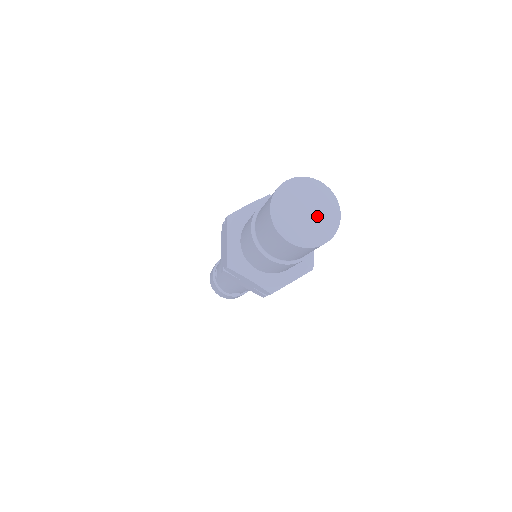
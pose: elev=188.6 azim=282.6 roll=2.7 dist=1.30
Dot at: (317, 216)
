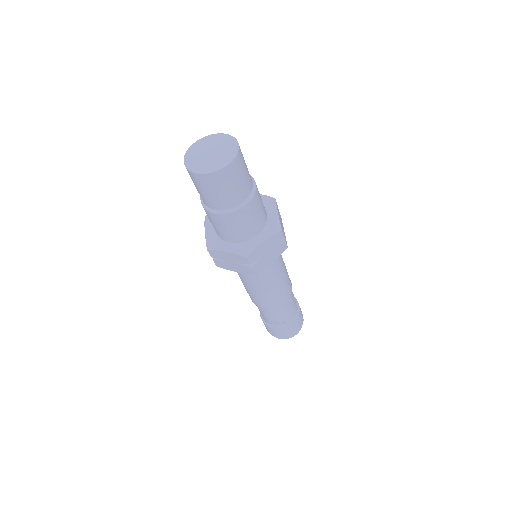
Dot at: (220, 152)
